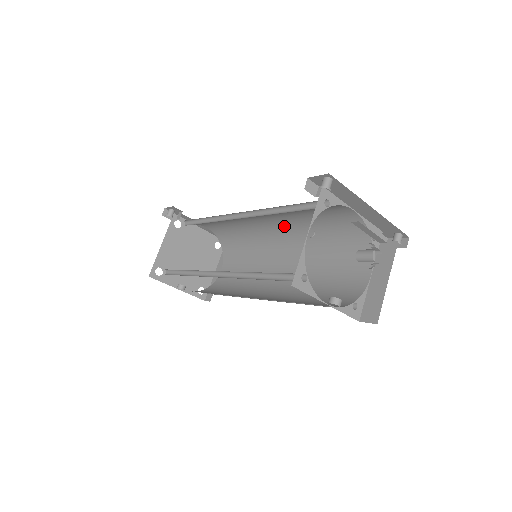
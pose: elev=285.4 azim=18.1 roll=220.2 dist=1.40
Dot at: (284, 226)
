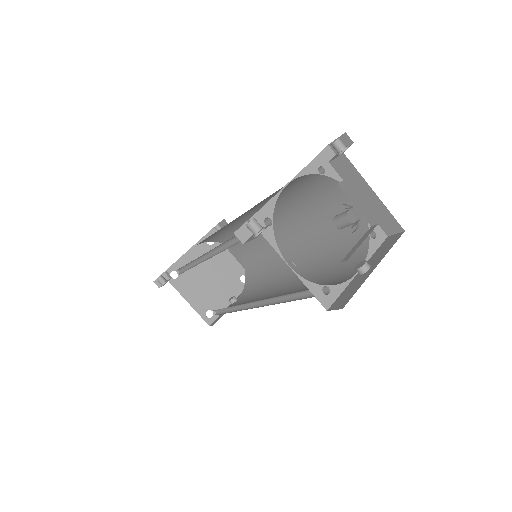
Dot at: (243, 214)
